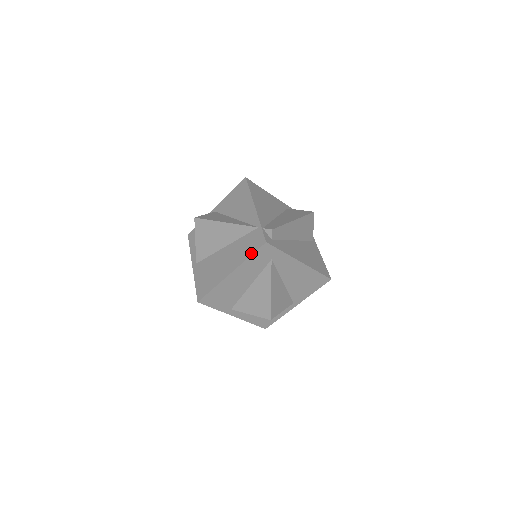
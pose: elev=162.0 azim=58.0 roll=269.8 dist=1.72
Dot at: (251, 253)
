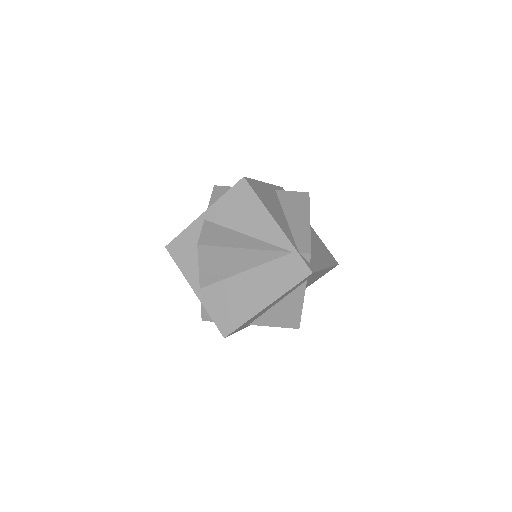
Dot at: (293, 285)
